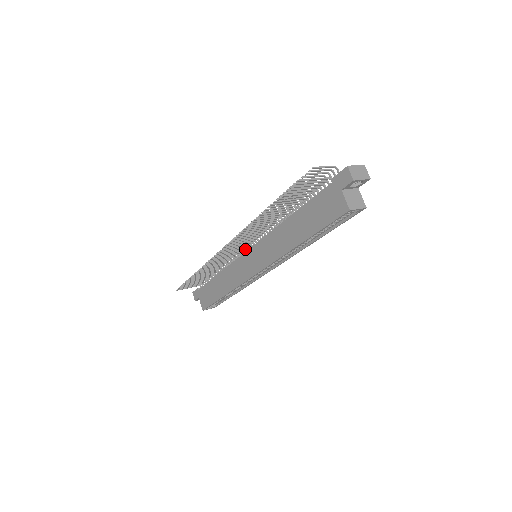
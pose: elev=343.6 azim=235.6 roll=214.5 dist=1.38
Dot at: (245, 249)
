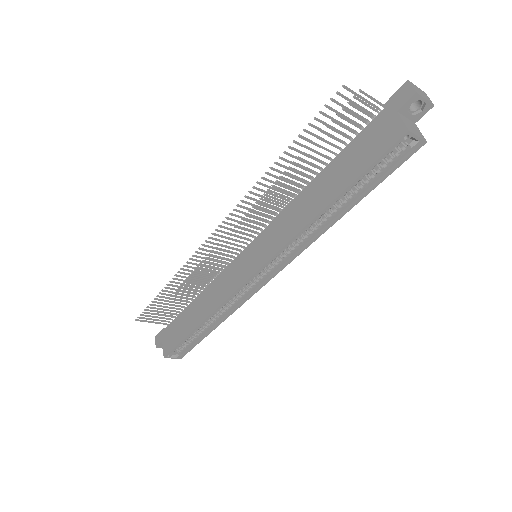
Dot at: occluded
